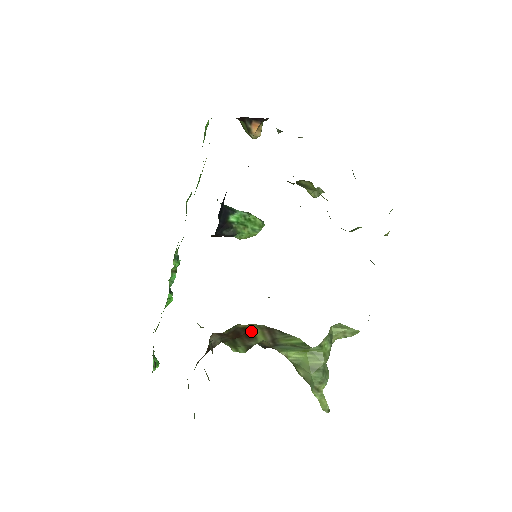
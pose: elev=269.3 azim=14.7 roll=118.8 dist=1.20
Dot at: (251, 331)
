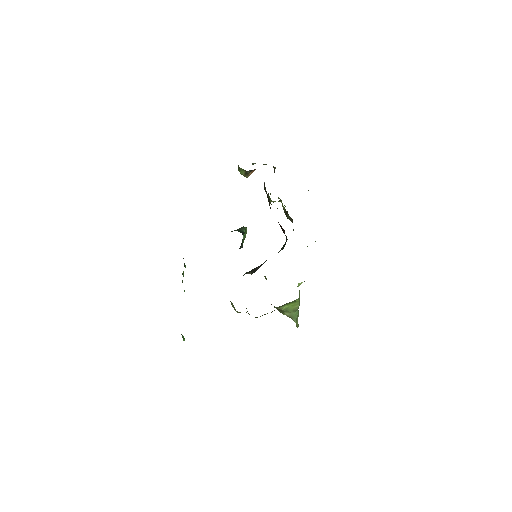
Dot at: occluded
